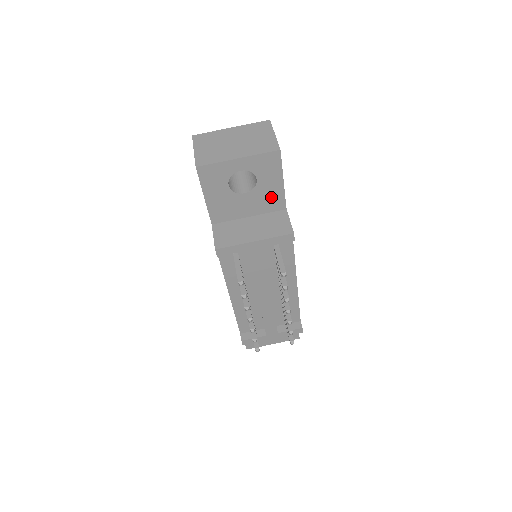
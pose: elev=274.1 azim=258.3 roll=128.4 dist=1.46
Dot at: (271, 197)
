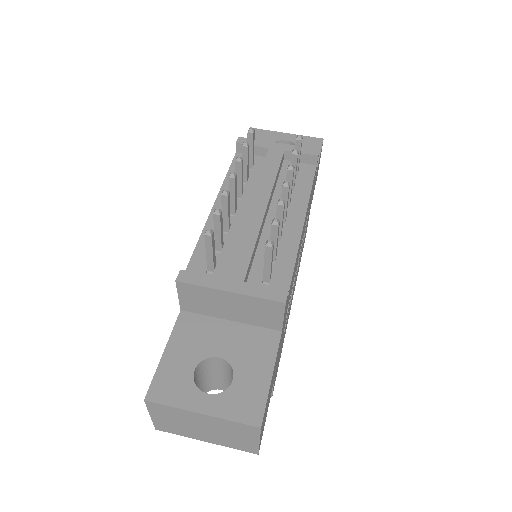
Dot at: occluded
